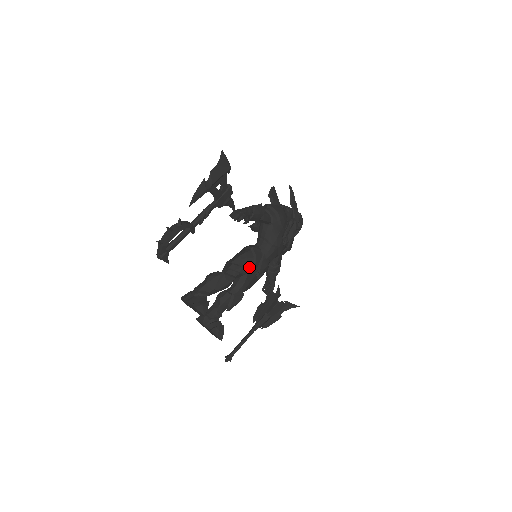
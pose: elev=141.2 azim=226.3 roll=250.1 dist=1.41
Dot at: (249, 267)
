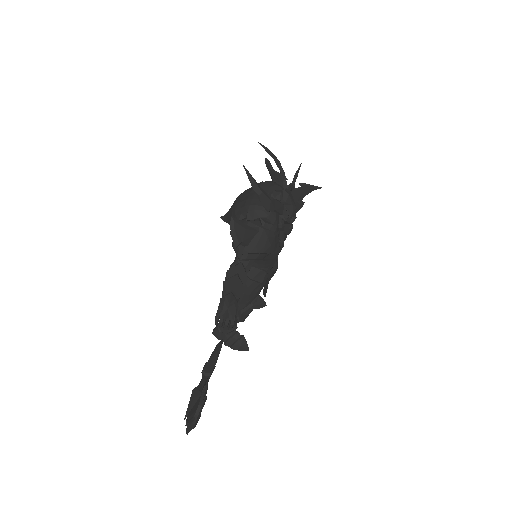
Dot at: (260, 290)
